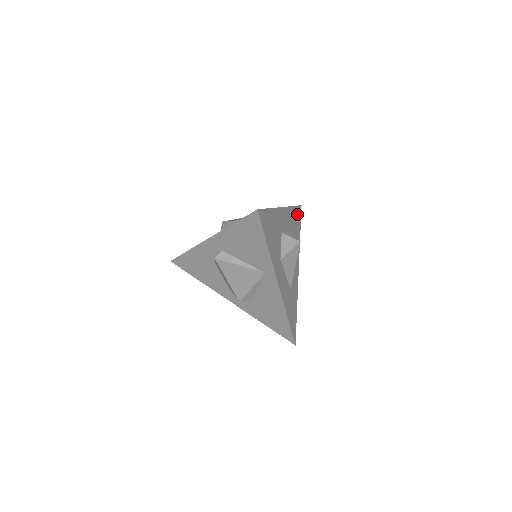
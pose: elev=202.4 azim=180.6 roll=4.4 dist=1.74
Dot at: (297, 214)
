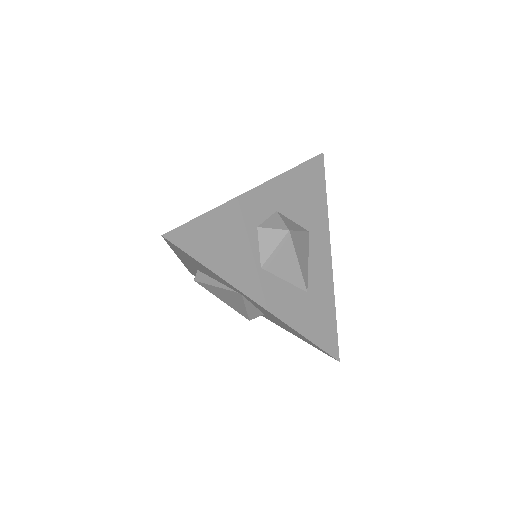
Dot at: (310, 173)
